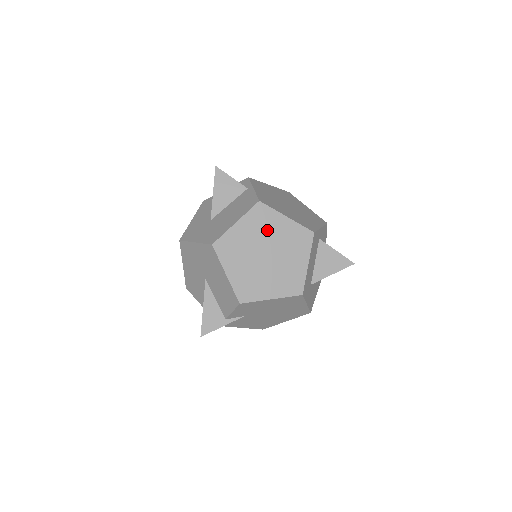
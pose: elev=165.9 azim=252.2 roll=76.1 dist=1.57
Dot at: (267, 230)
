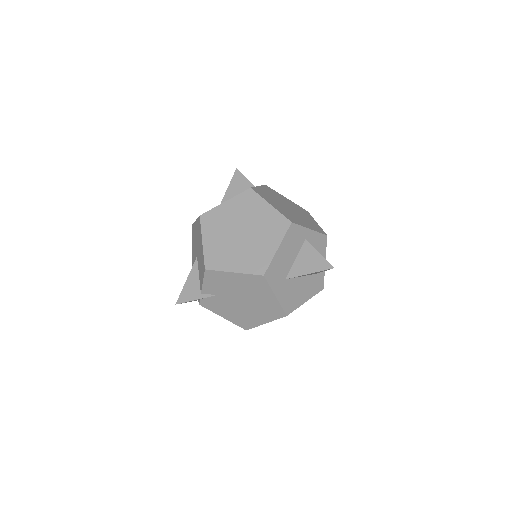
Dot at: (249, 212)
